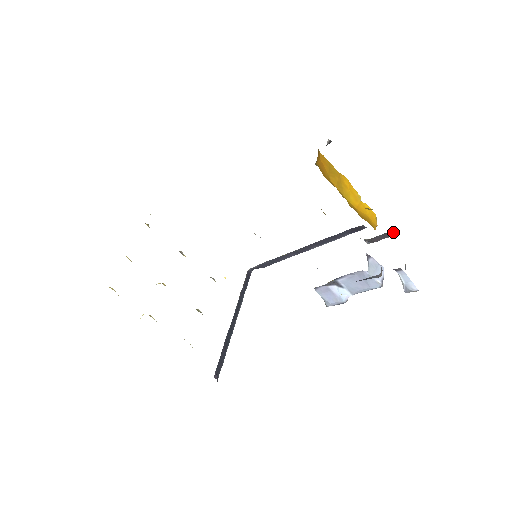
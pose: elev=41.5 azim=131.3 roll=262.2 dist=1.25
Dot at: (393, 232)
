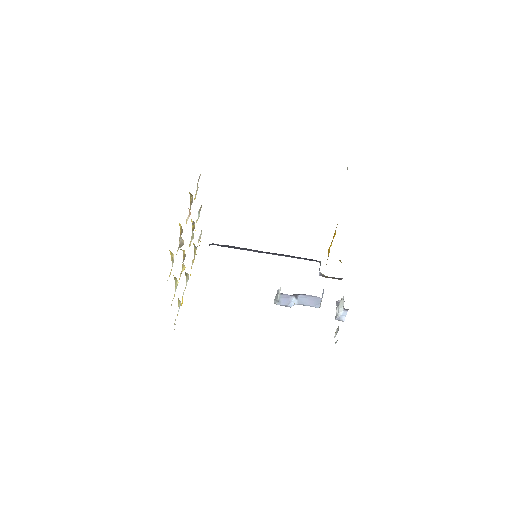
Dot at: occluded
